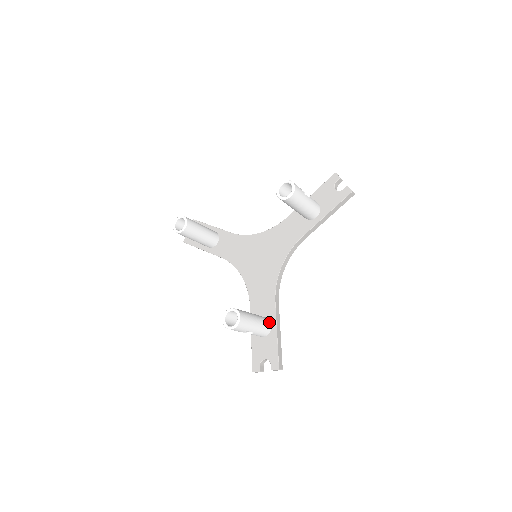
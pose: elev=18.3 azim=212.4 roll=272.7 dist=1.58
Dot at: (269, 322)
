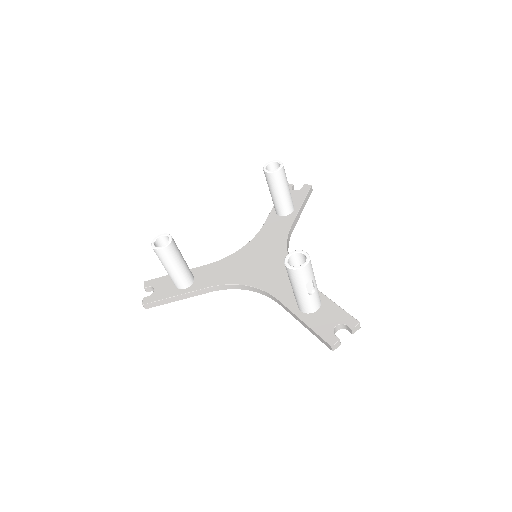
Dot at: occluded
